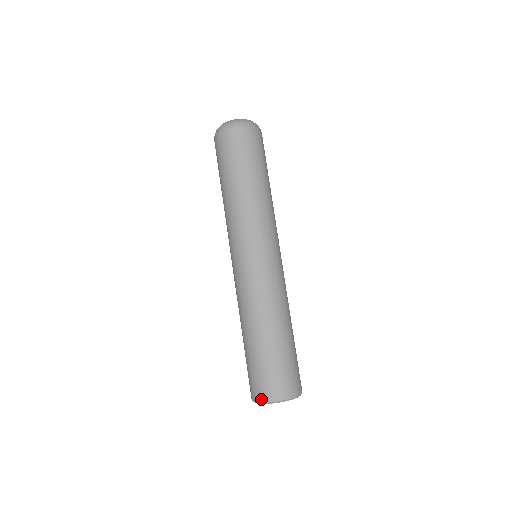
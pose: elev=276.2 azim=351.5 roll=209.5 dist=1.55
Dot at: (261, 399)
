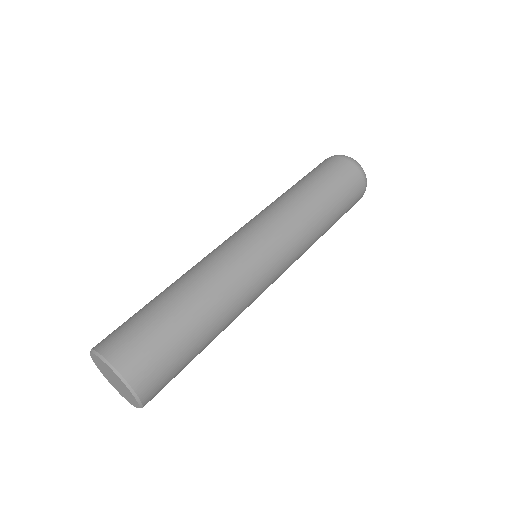
Dot at: (96, 345)
